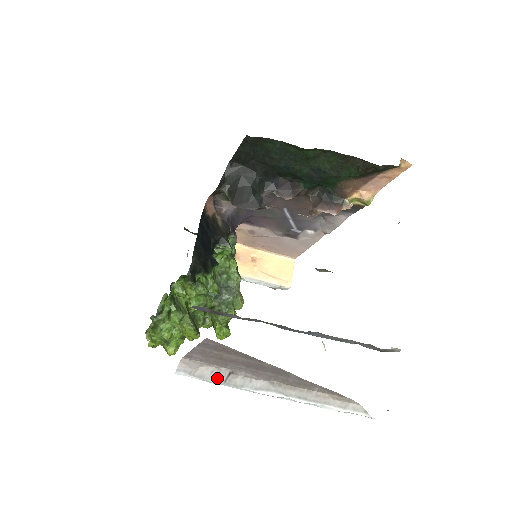
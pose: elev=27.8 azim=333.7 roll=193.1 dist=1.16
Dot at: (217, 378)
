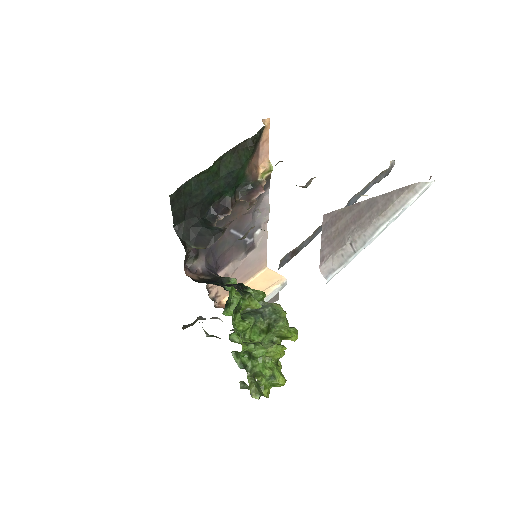
Dot at: (349, 255)
